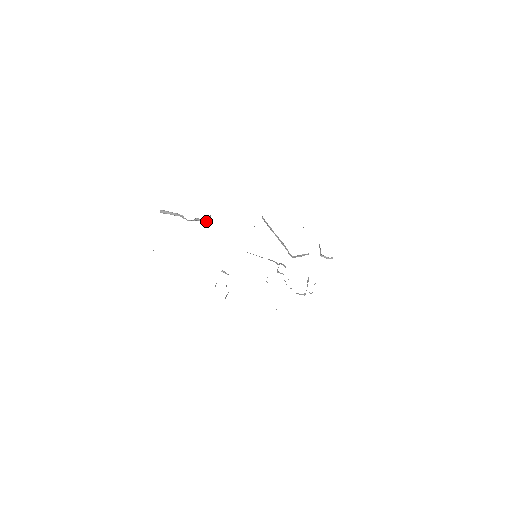
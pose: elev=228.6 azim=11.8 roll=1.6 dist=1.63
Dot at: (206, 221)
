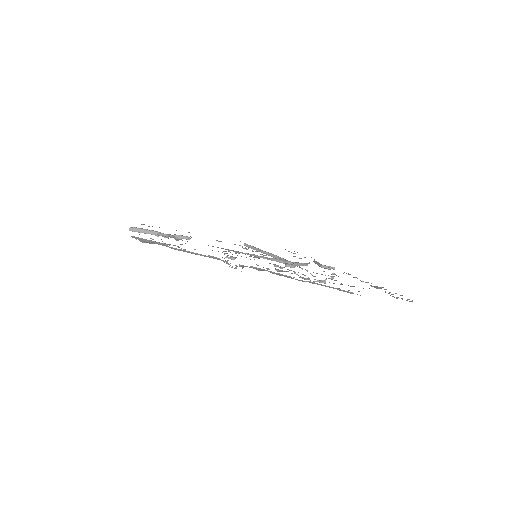
Dot at: (186, 238)
